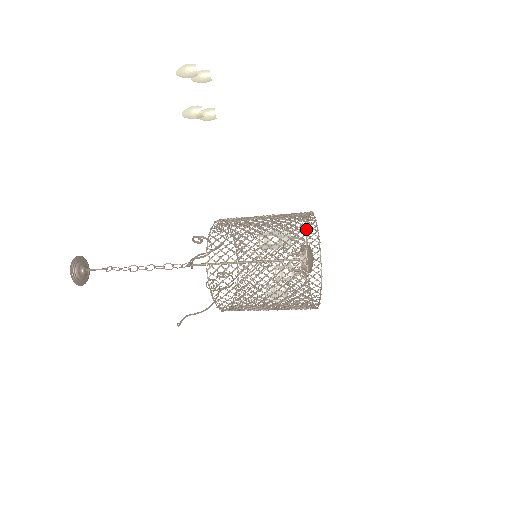
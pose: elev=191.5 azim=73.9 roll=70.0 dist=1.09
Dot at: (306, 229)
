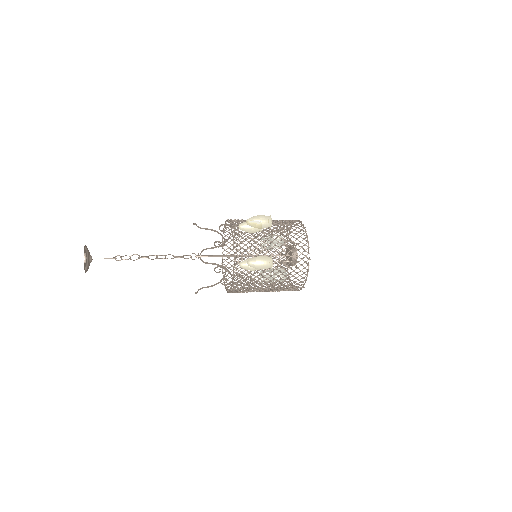
Dot at: occluded
